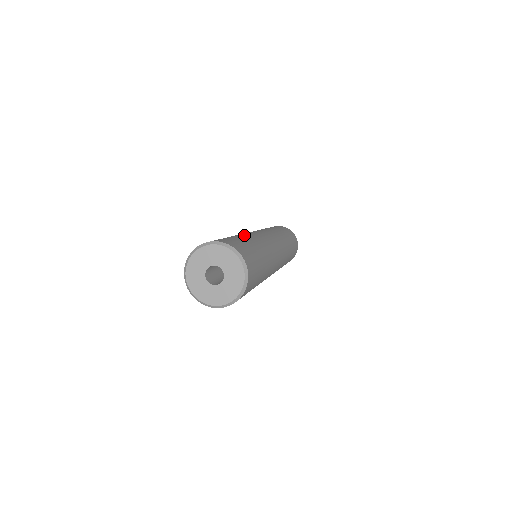
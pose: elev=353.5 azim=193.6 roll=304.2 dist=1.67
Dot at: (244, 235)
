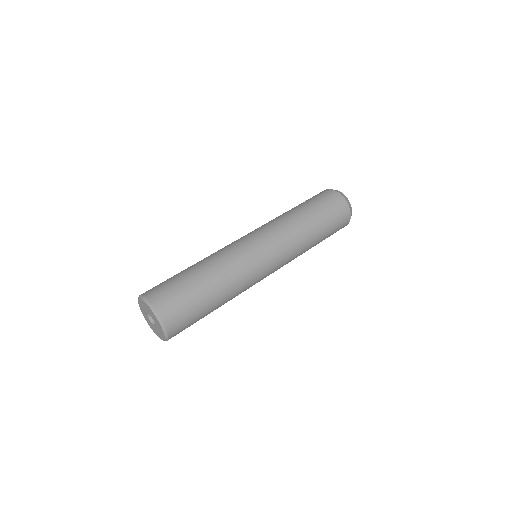
Dot at: (224, 285)
